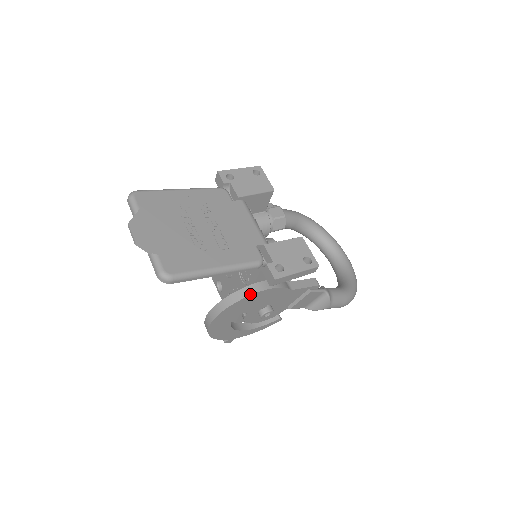
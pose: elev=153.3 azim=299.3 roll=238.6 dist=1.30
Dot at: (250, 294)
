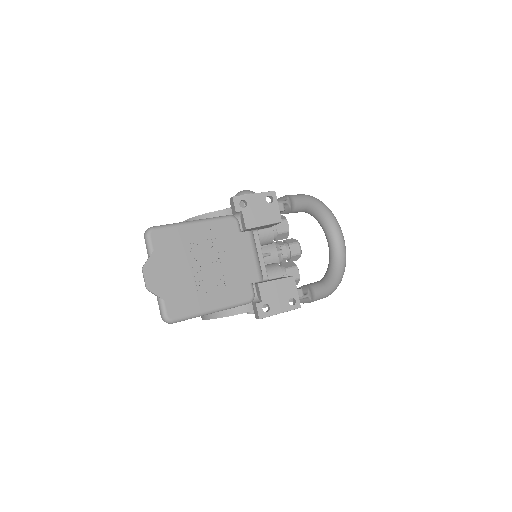
Dot at: (239, 313)
